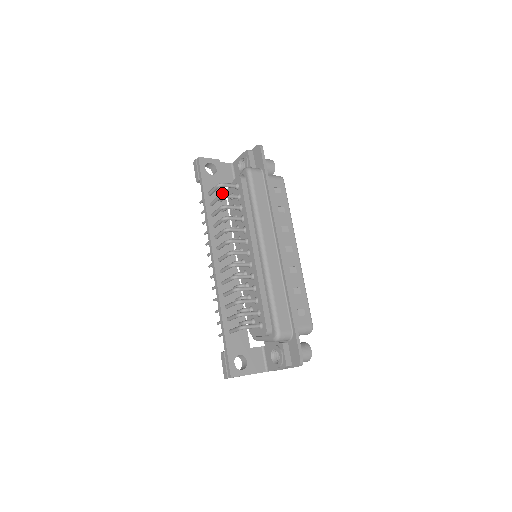
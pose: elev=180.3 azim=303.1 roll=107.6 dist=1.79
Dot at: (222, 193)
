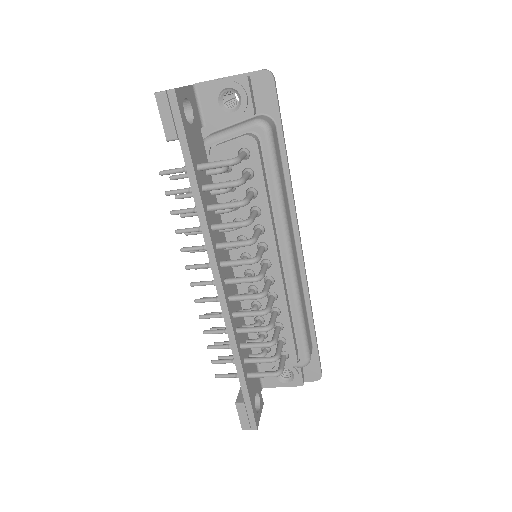
Dot at: (205, 158)
